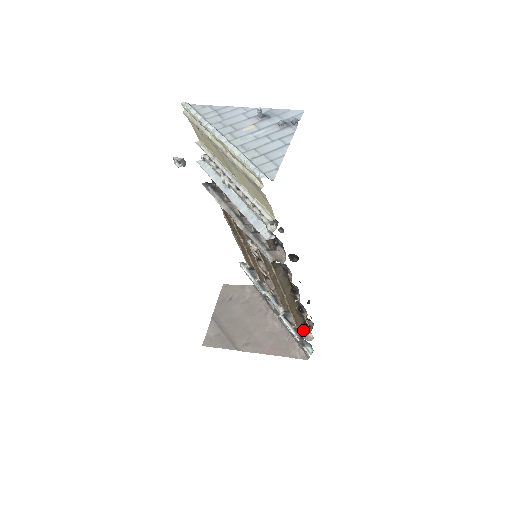
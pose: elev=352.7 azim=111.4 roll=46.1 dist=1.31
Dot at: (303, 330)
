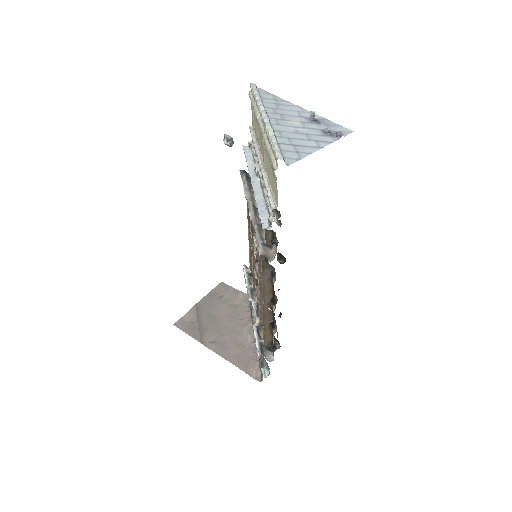
Dot at: (268, 348)
